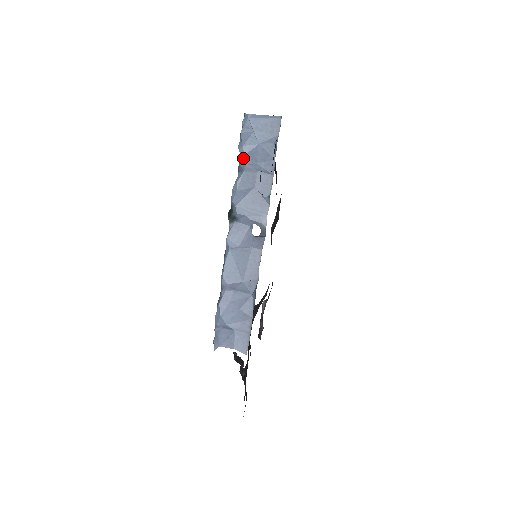
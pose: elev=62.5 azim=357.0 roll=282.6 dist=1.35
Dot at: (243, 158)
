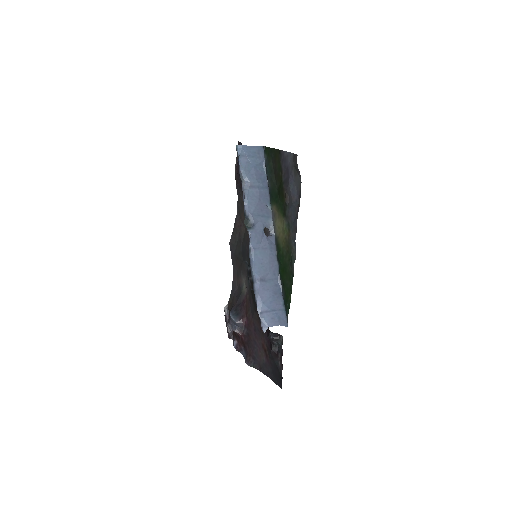
Dot at: (246, 179)
